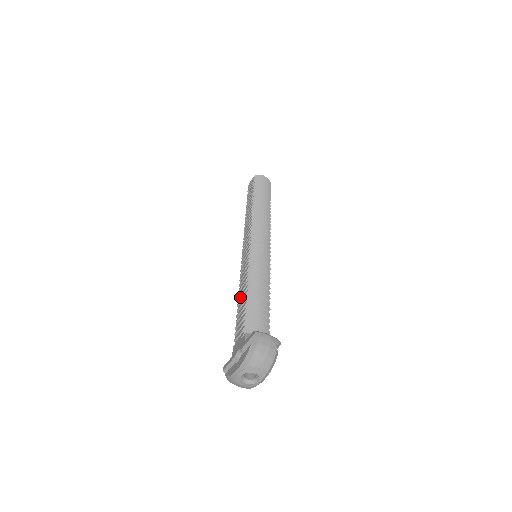
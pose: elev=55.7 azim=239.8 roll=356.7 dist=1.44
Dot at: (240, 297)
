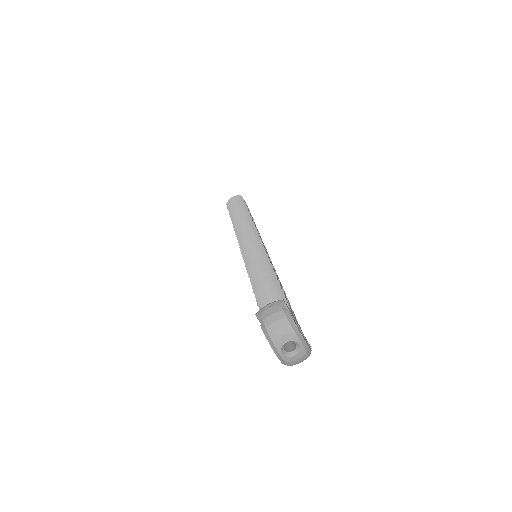
Dot at: occluded
